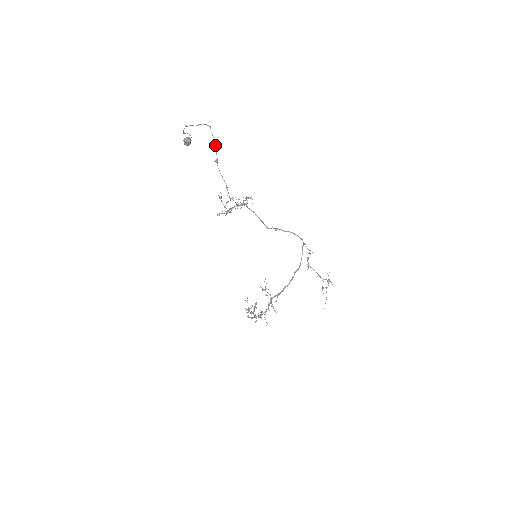
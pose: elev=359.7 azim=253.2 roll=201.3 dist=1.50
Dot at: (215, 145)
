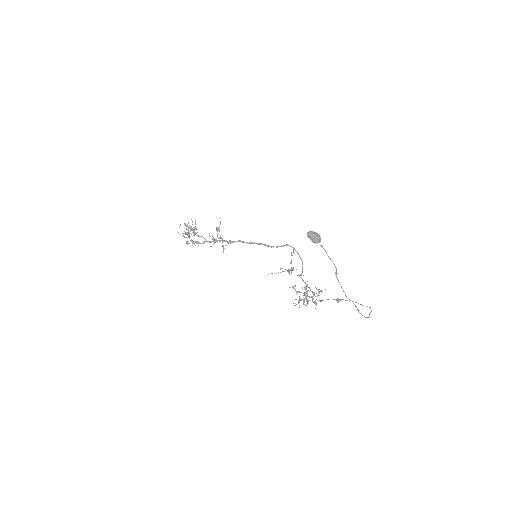
Dot at: occluded
